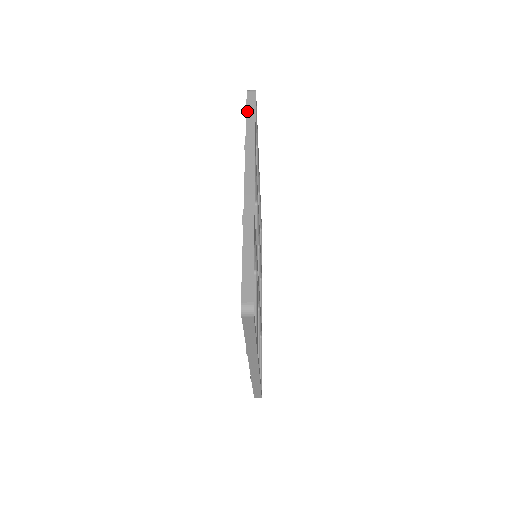
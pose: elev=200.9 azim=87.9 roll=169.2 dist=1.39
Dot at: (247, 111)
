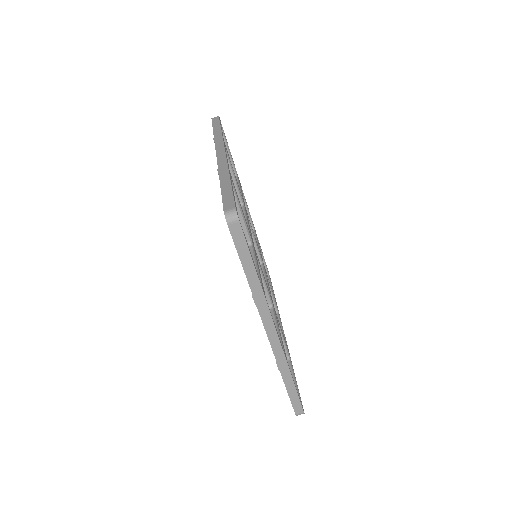
Dot at: occluded
